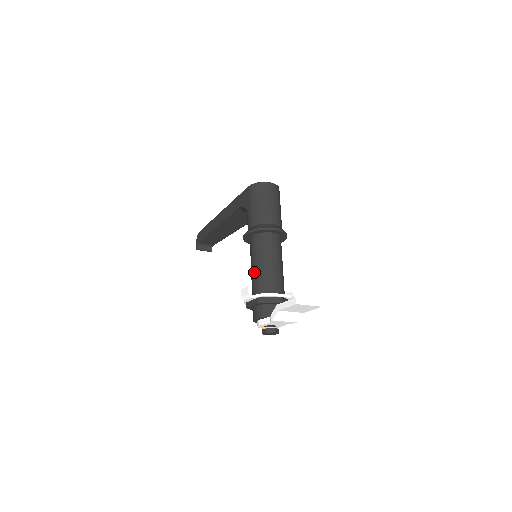
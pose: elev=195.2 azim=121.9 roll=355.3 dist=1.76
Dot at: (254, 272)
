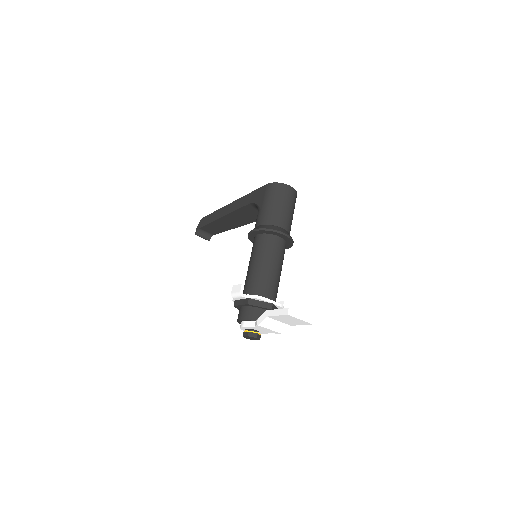
Dot at: (251, 271)
